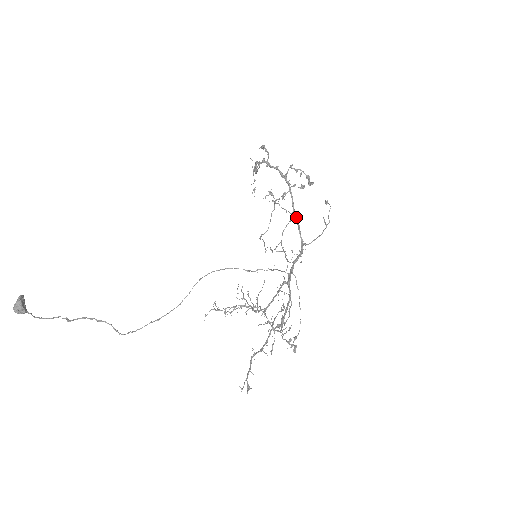
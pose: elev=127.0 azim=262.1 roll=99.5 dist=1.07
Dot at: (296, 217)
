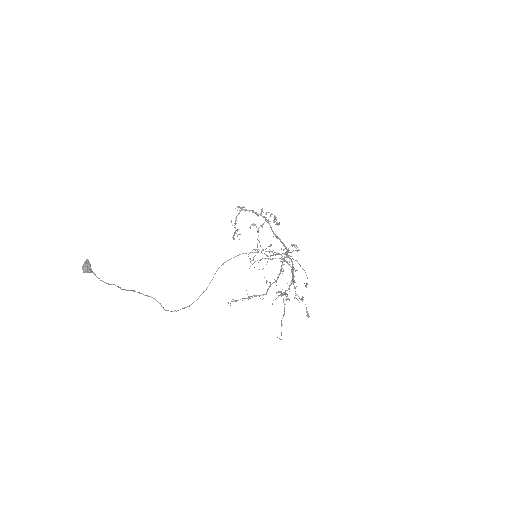
Dot at: (276, 235)
